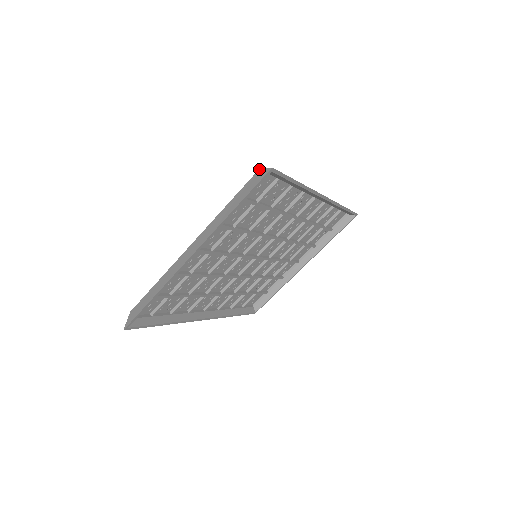
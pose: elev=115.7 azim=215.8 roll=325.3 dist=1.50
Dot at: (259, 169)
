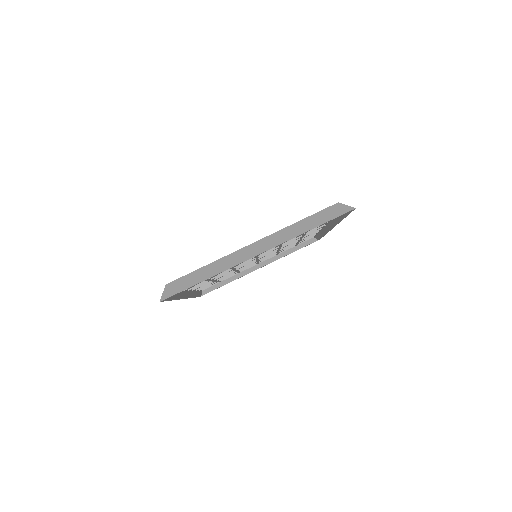
Dot at: (338, 202)
